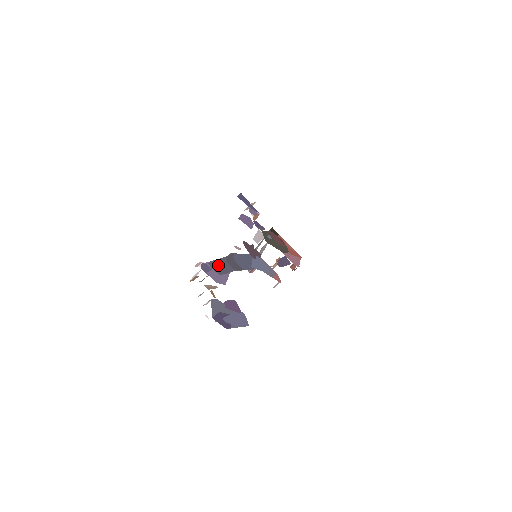
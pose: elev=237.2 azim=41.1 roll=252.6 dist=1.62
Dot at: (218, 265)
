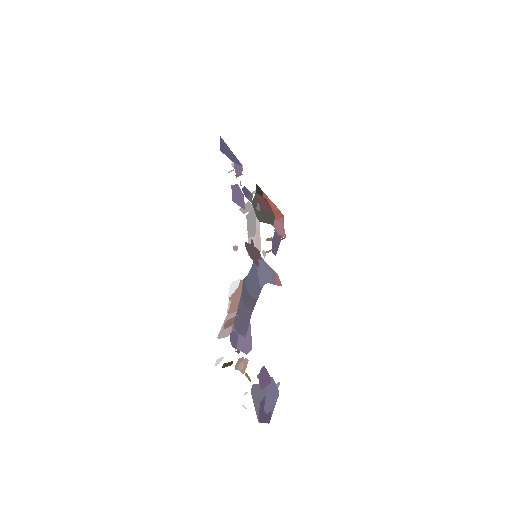
Dot at: (240, 320)
